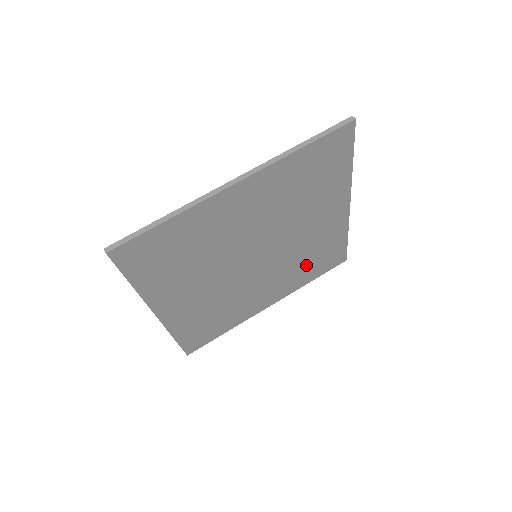
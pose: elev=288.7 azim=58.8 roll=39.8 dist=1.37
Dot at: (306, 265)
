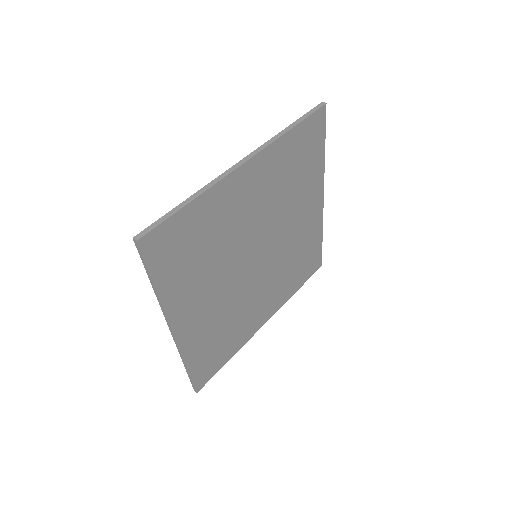
Dot at: (293, 270)
